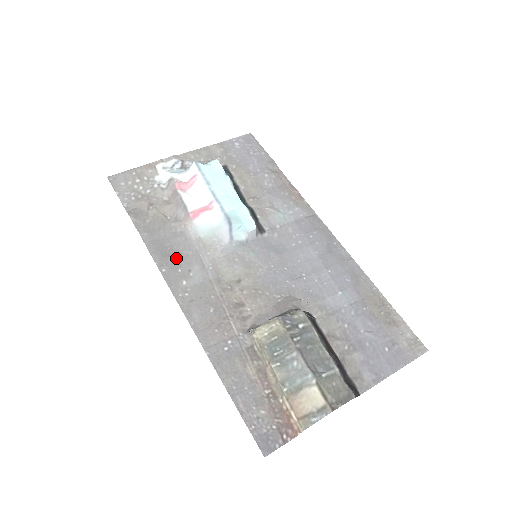
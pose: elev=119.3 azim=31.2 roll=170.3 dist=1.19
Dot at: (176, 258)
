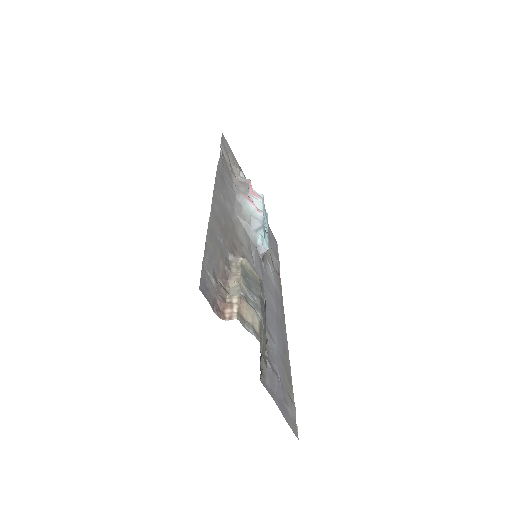
Dot at: (225, 188)
